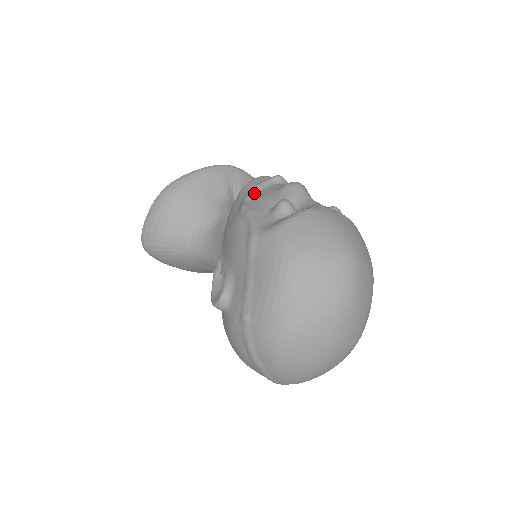
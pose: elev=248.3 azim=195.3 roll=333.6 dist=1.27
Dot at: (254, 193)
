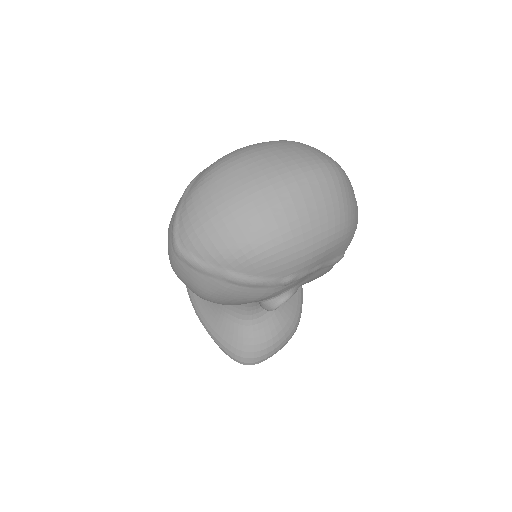
Dot at: occluded
